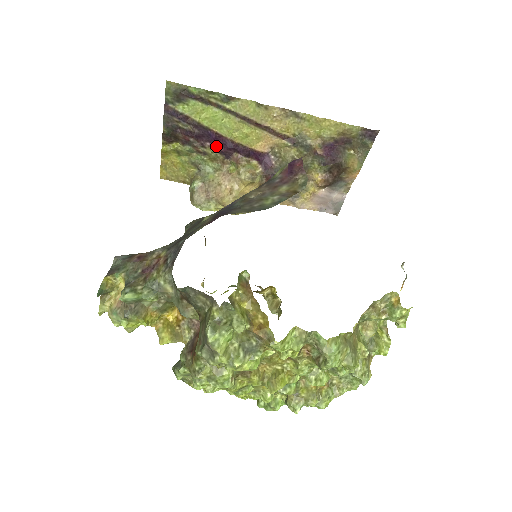
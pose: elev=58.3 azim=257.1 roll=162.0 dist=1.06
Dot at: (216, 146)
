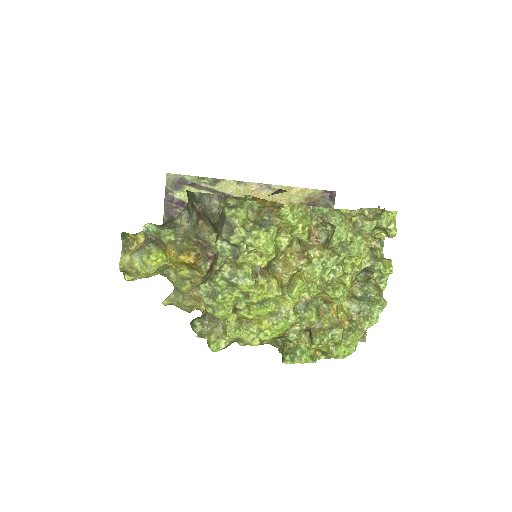
Dot at: occluded
